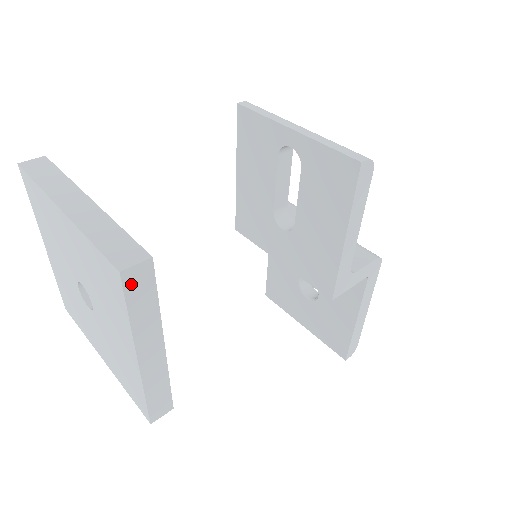
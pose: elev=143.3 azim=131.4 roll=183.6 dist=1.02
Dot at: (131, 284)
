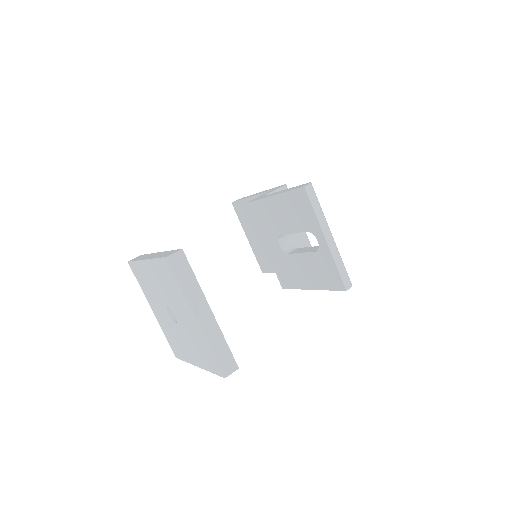
Dot at: occluded
